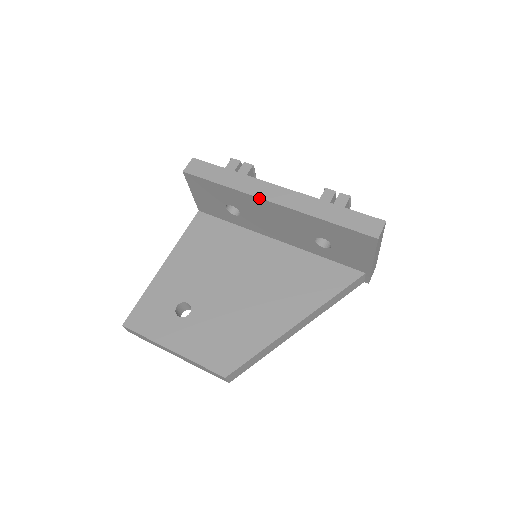
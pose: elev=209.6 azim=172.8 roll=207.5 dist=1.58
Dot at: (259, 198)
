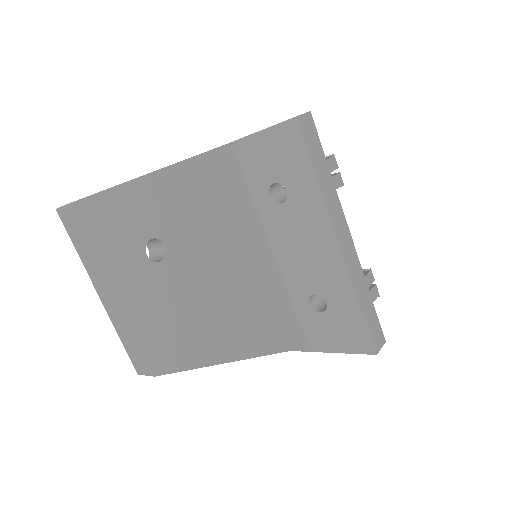
Dot at: (334, 227)
